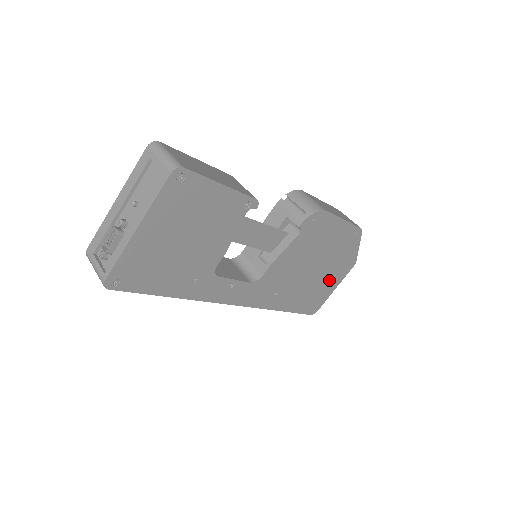
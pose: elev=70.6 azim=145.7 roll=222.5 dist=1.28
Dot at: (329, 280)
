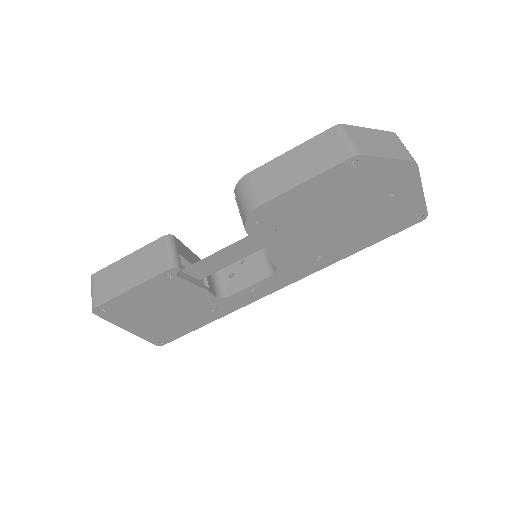
Dot at: (391, 199)
